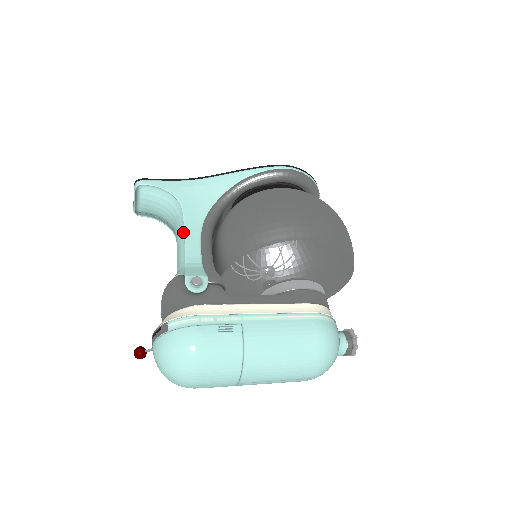
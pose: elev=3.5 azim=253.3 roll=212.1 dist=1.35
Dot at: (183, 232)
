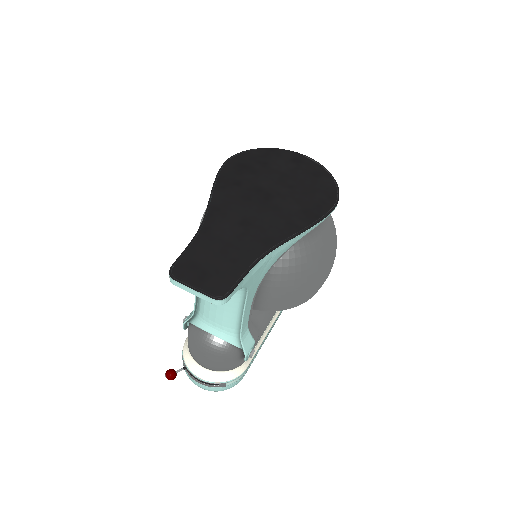
Dot at: (238, 307)
